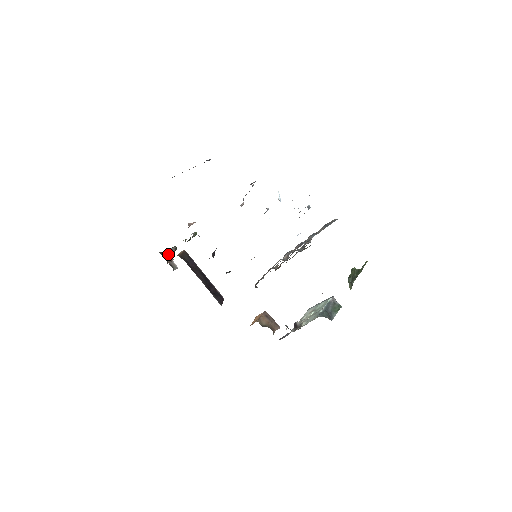
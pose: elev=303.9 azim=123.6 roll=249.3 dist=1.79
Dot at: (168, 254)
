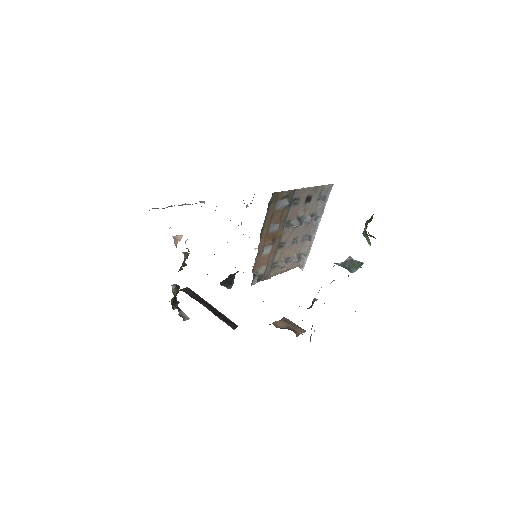
Dot at: (176, 304)
